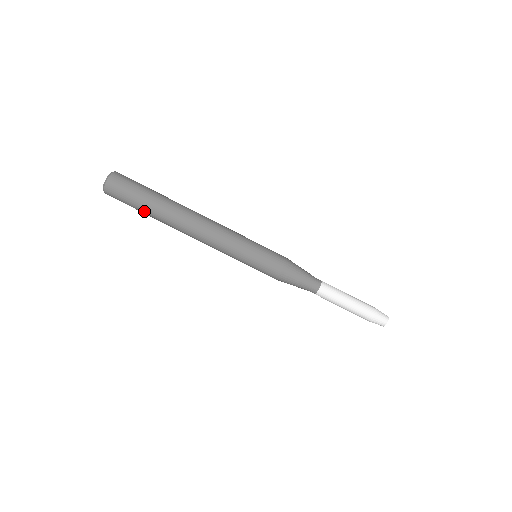
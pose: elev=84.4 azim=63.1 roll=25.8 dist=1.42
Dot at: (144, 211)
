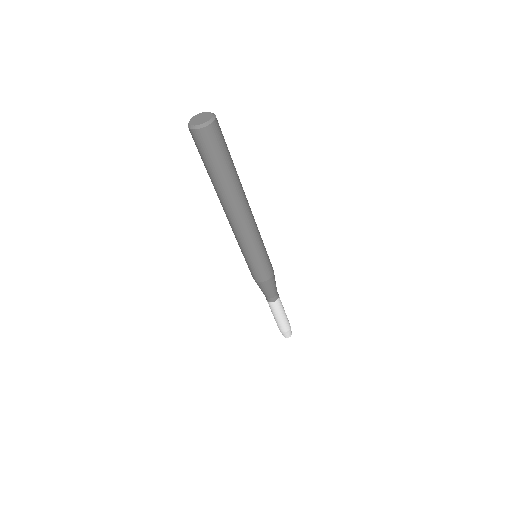
Dot at: (213, 173)
